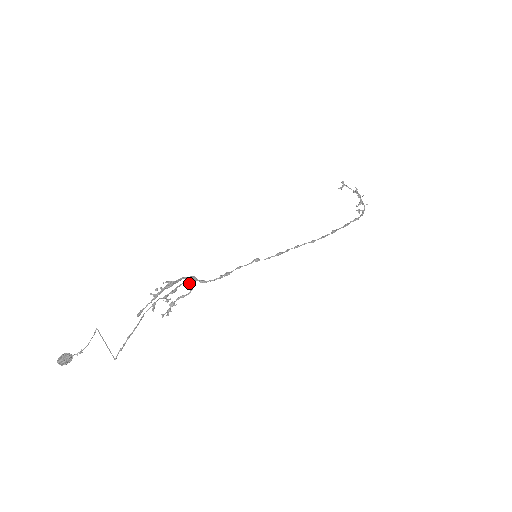
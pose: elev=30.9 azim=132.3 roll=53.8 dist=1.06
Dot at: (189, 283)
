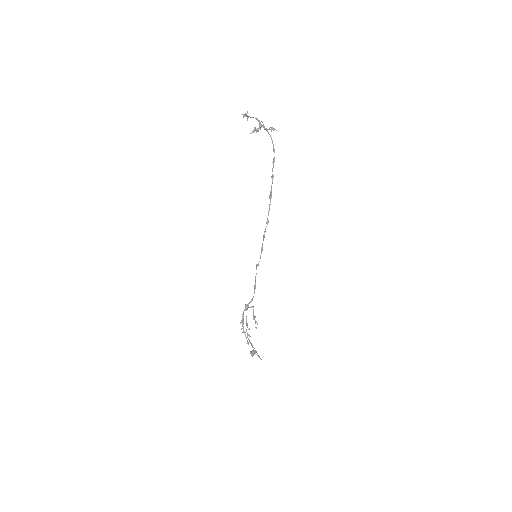
Dot at: occluded
